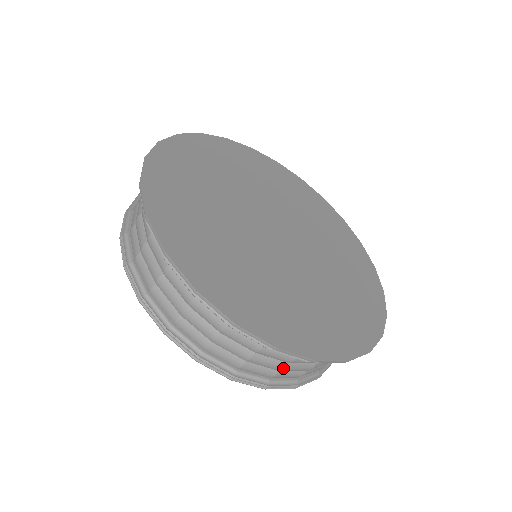
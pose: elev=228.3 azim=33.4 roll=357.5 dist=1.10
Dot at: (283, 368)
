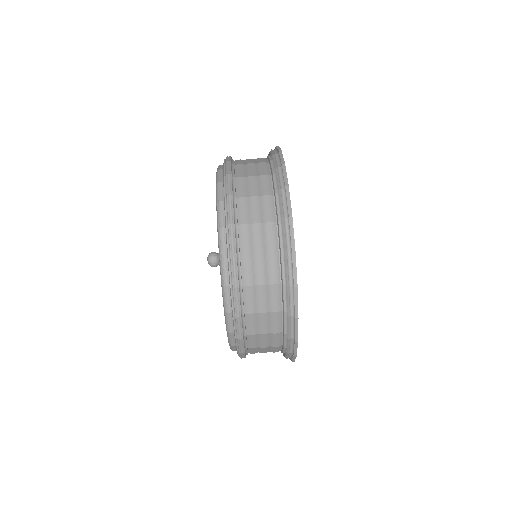
Dot at: (254, 196)
